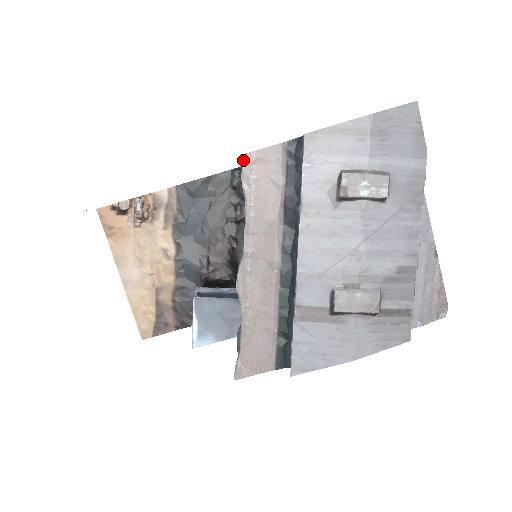
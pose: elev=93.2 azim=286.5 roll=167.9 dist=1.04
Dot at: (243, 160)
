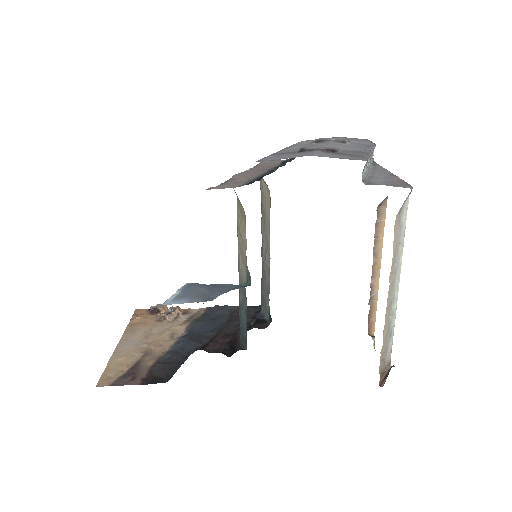
Dot at: occluded
